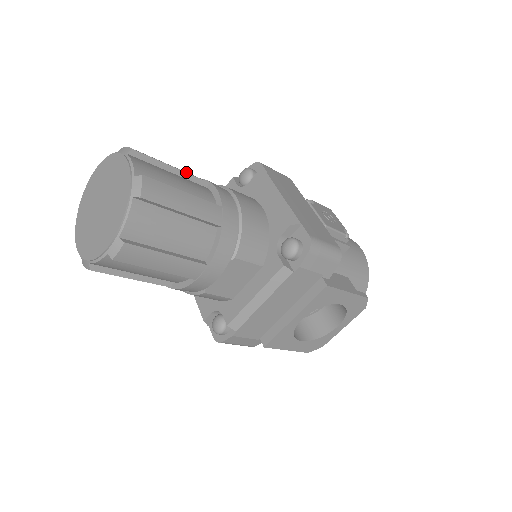
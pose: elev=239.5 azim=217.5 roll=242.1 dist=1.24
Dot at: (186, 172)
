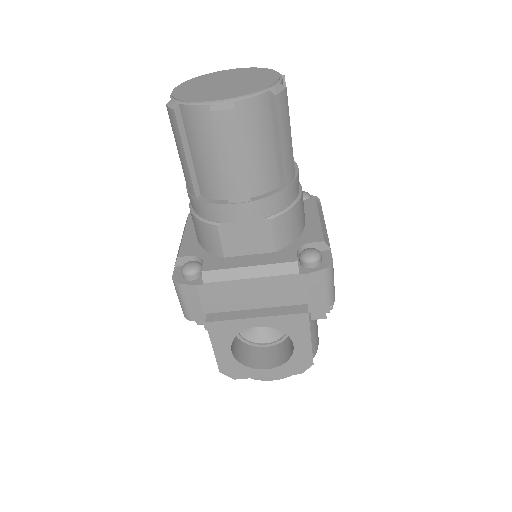
Dot at: occluded
